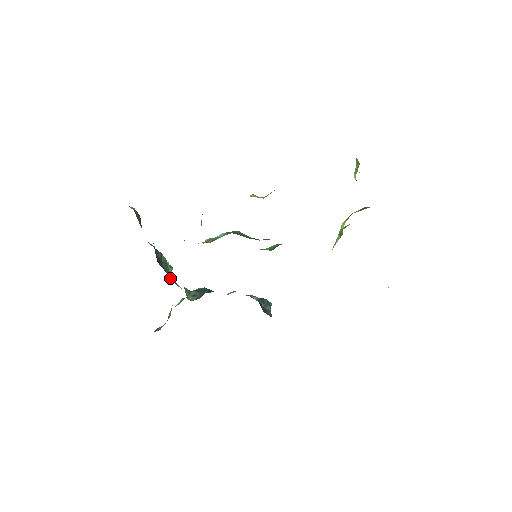
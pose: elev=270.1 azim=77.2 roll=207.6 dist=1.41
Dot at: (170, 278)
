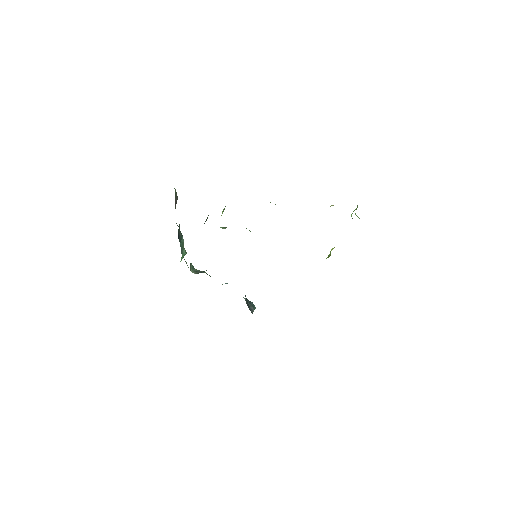
Dot at: (182, 258)
